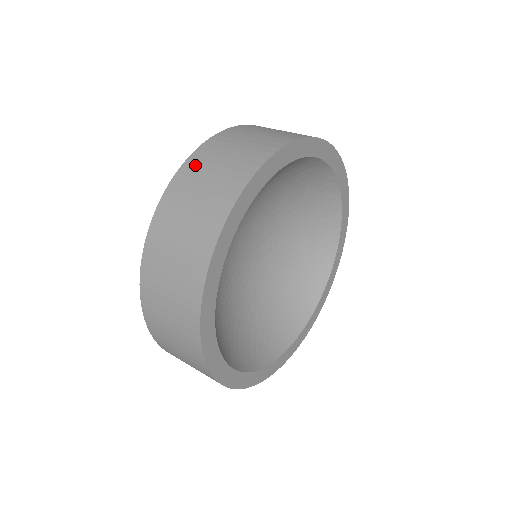
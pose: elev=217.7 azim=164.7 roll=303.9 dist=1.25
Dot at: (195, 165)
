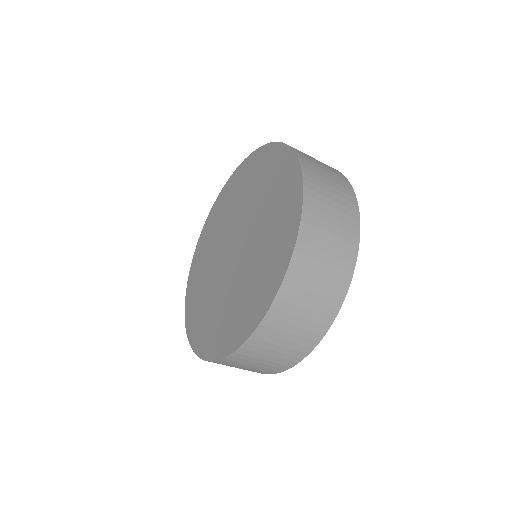
Dot at: (309, 242)
